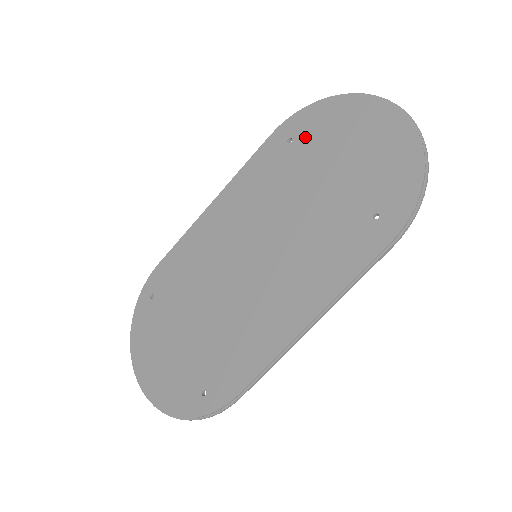
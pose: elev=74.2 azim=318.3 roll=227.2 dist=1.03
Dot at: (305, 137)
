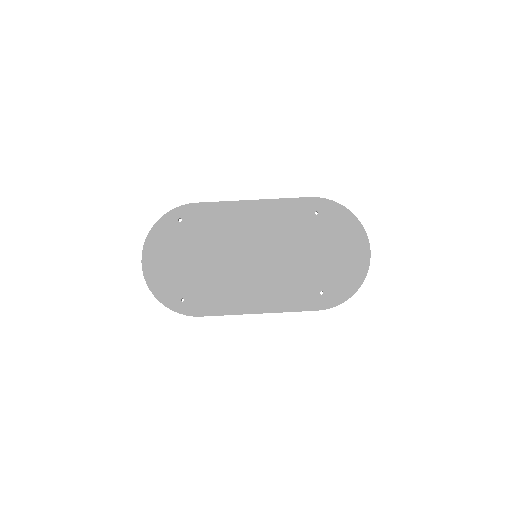
Dot at: (324, 220)
